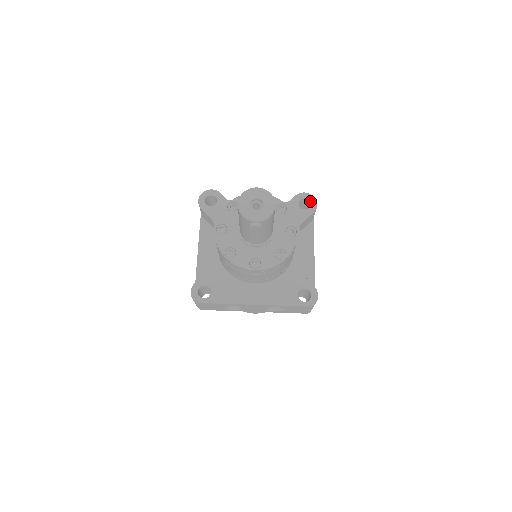
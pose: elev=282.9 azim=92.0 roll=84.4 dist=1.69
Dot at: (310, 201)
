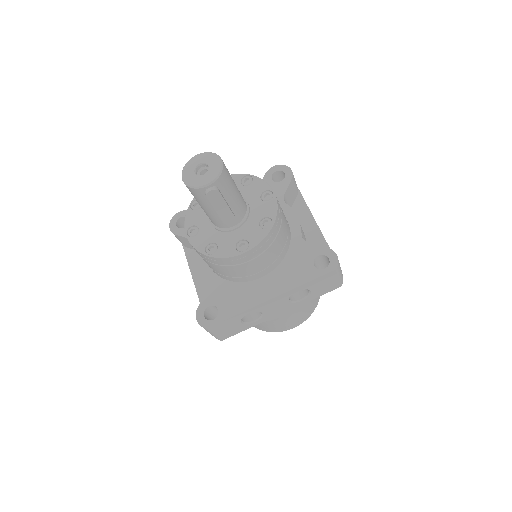
Dot at: (283, 171)
